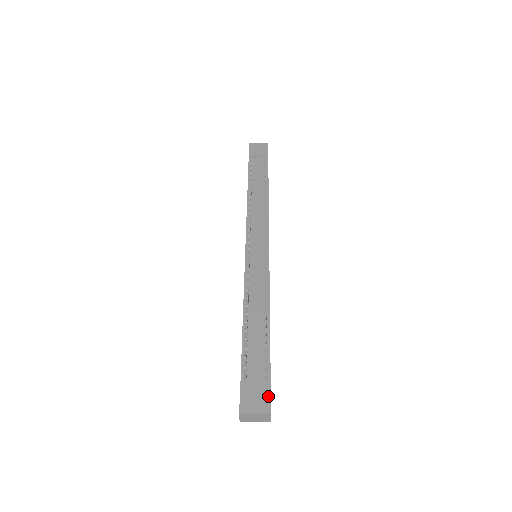
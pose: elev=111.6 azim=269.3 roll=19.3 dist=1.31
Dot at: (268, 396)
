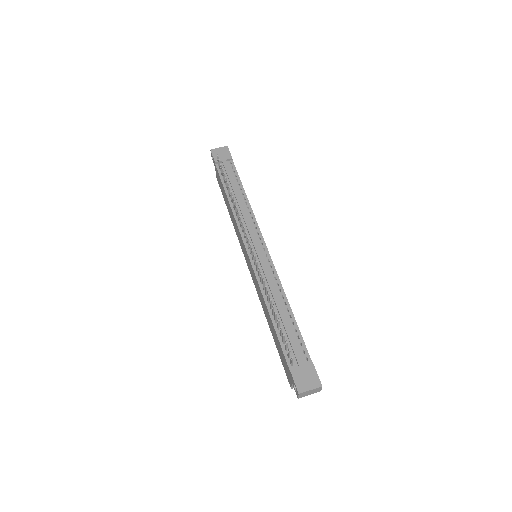
Dot at: (315, 373)
